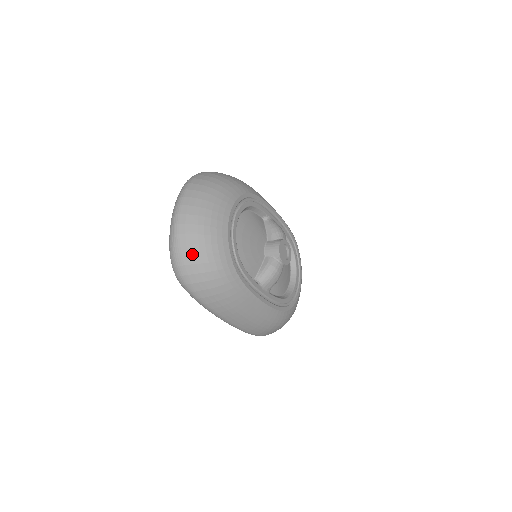
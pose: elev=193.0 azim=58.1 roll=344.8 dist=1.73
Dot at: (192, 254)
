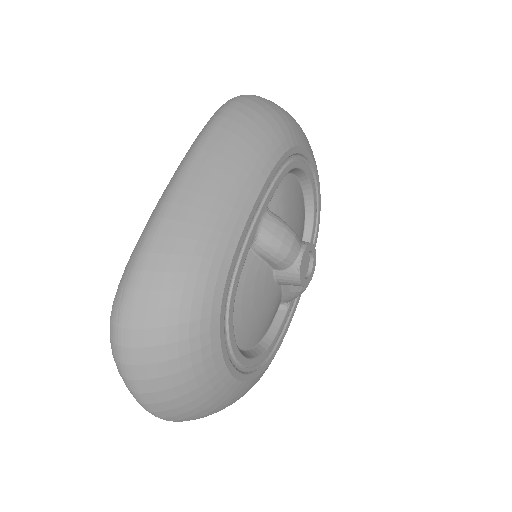
Dot at: occluded
